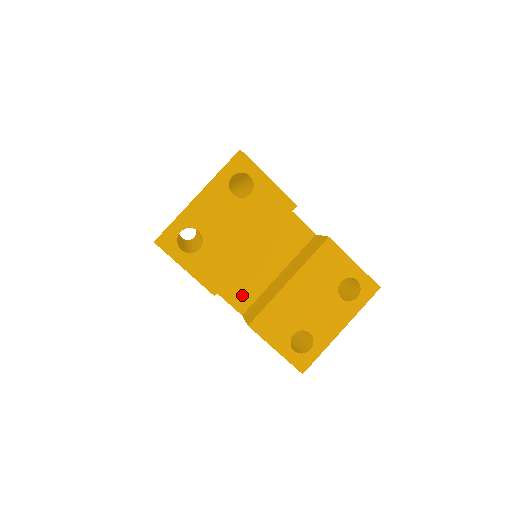
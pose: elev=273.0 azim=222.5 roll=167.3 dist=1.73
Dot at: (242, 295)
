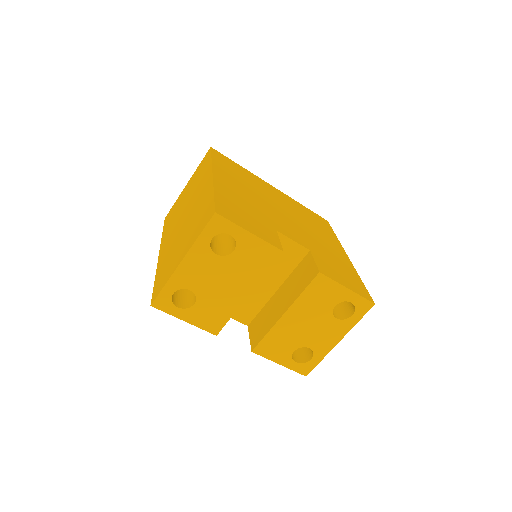
Dot at: (245, 311)
